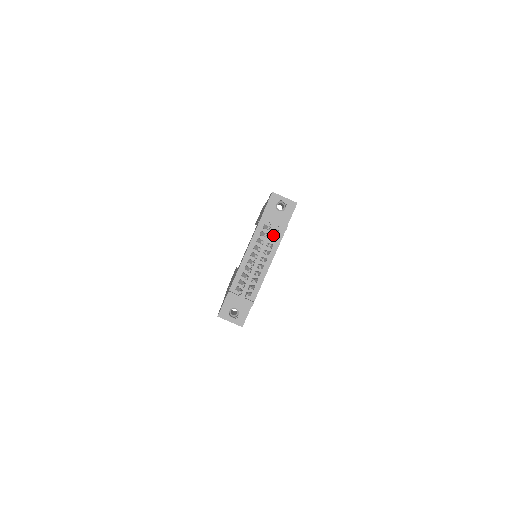
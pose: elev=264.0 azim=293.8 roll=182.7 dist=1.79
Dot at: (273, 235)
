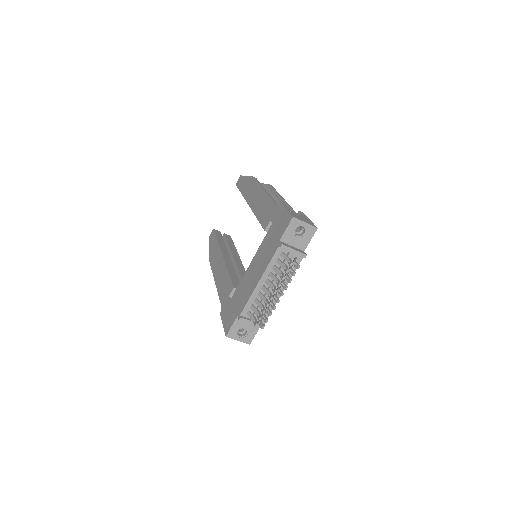
Dot at: occluded
